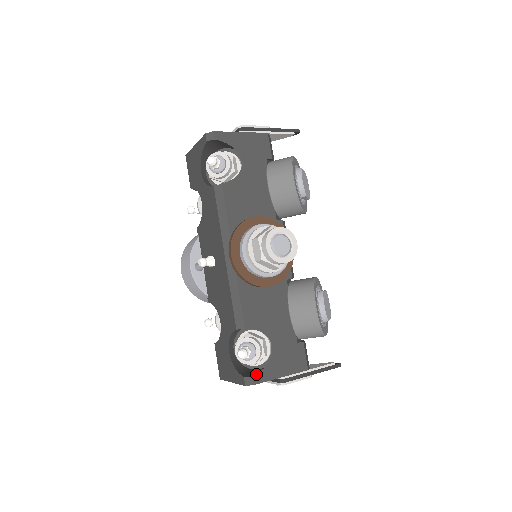
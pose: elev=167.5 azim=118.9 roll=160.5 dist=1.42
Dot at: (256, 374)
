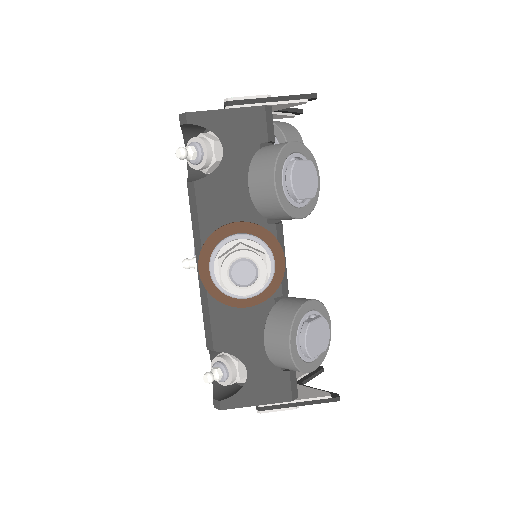
Dot at: (224, 399)
